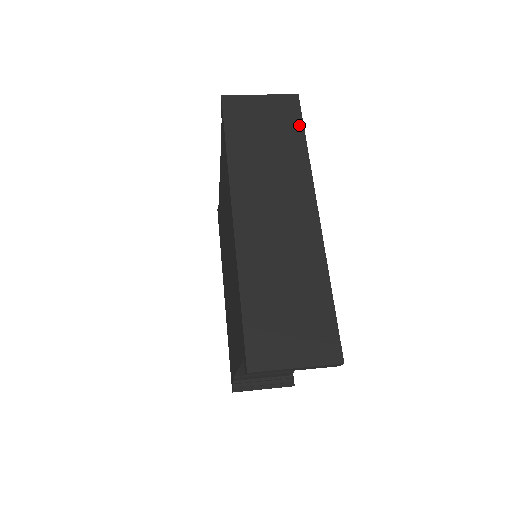
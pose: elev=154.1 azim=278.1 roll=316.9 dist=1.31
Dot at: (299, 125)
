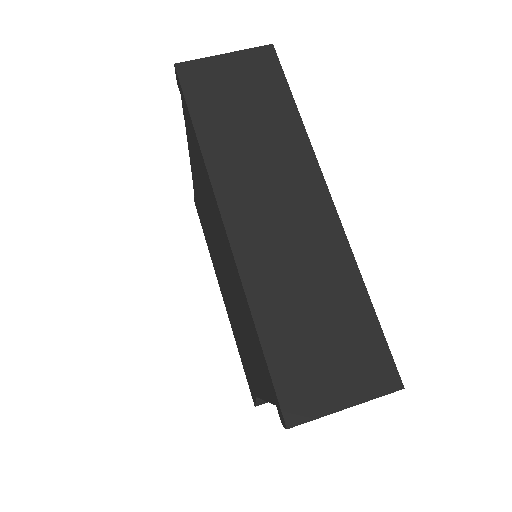
Dot at: (282, 85)
